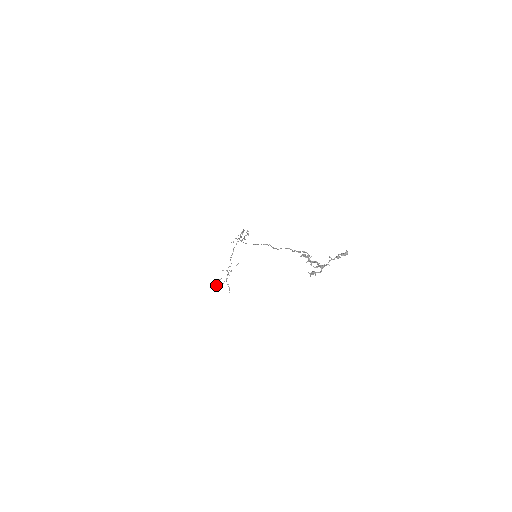
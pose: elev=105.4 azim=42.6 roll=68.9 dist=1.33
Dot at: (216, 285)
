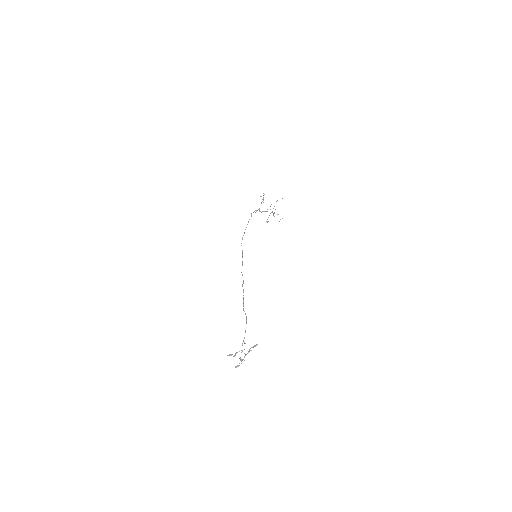
Dot at: (268, 221)
